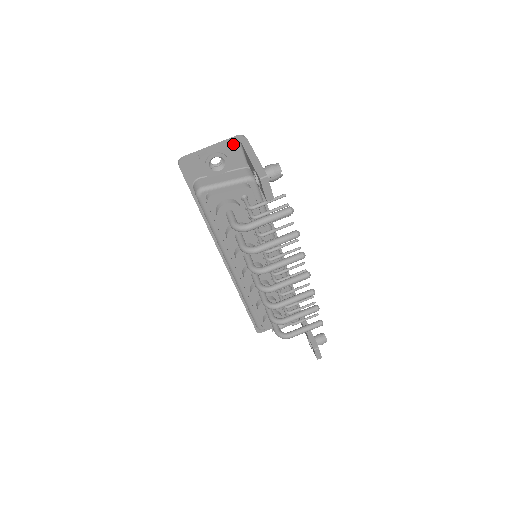
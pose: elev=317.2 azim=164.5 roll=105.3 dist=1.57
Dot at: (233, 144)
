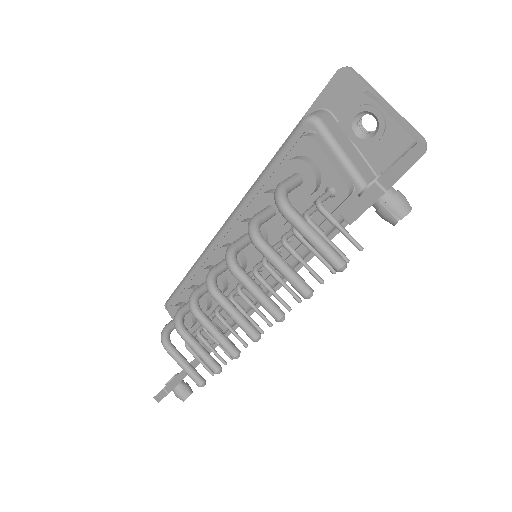
Dot at: (408, 134)
